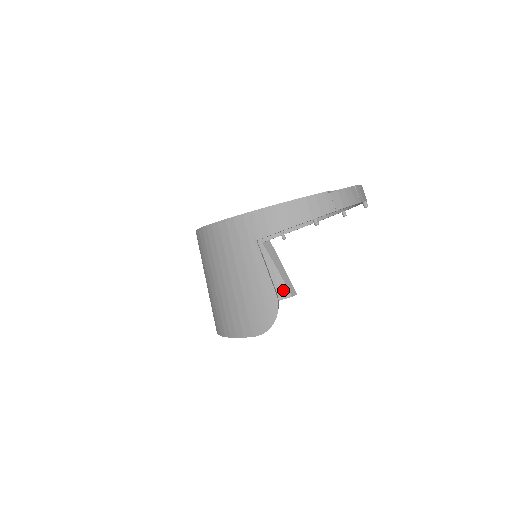
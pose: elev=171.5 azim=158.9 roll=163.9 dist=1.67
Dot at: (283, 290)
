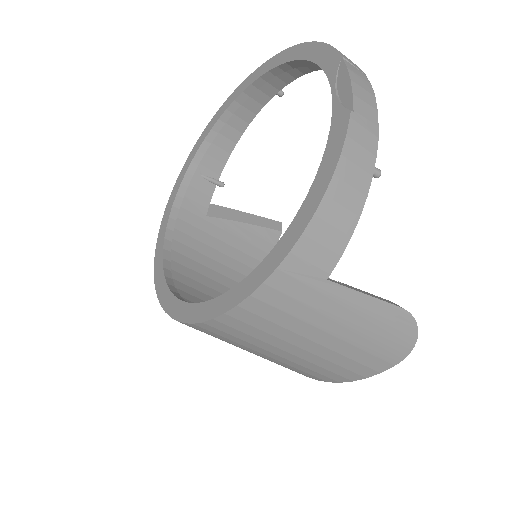
Dot at: (269, 236)
